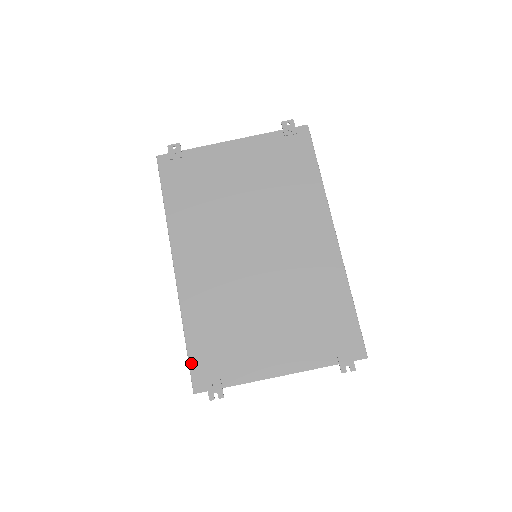
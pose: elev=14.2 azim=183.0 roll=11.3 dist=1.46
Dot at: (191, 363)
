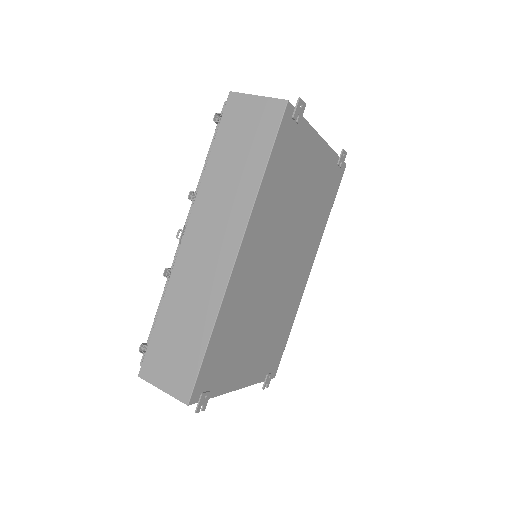
Dot at: (201, 372)
